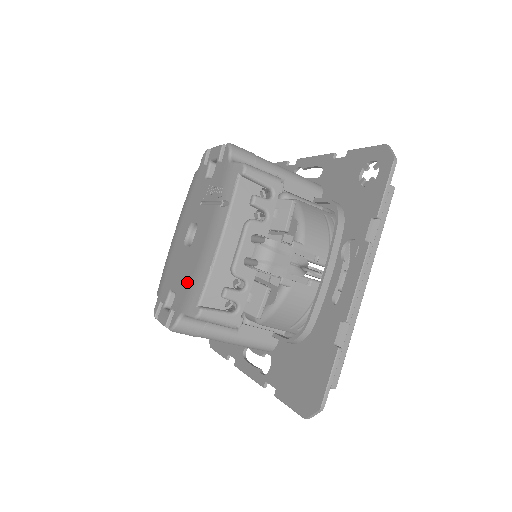
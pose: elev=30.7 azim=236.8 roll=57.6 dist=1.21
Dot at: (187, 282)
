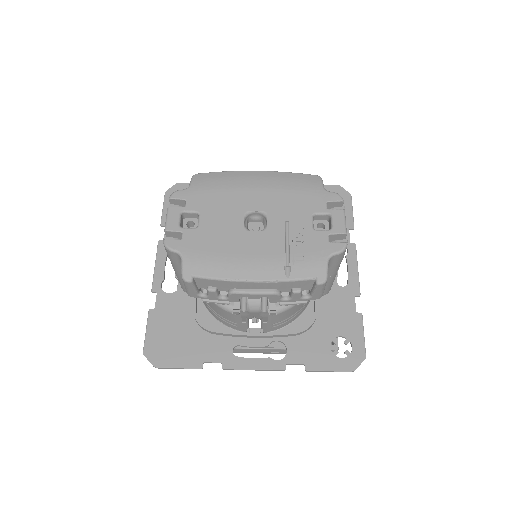
Dot at: (210, 247)
